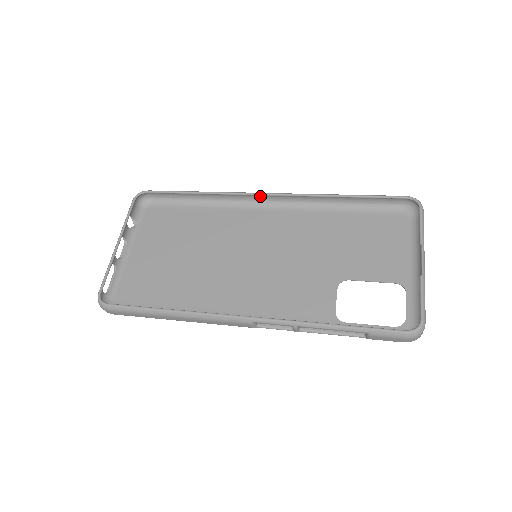
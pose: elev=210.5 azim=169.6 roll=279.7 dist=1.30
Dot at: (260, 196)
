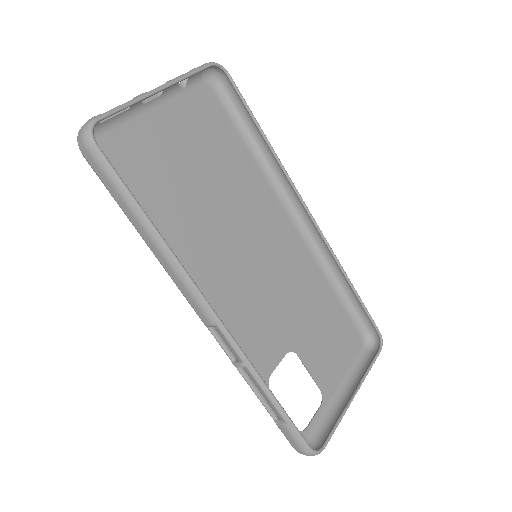
Dot at: (302, 207)
